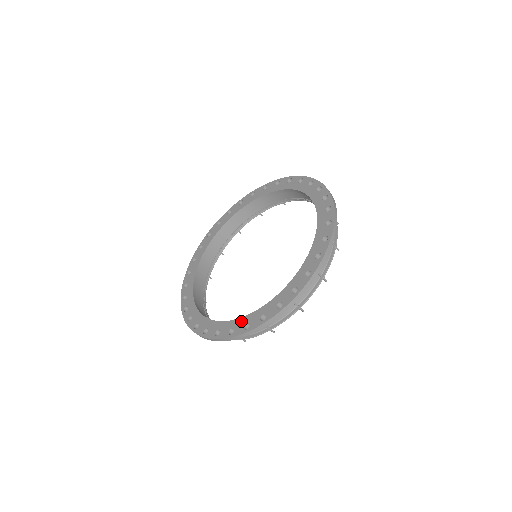
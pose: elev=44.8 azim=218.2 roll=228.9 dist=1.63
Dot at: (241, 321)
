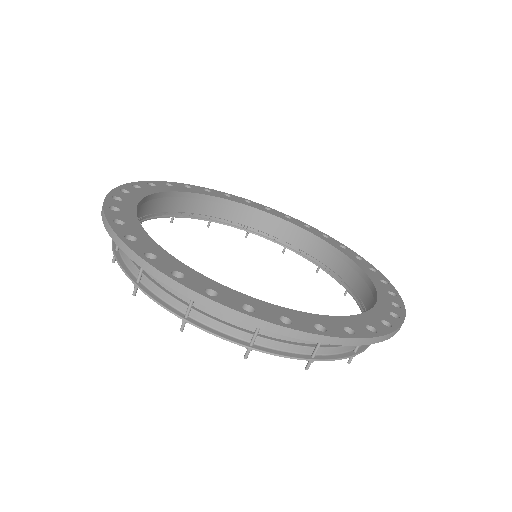
Dot at: (302, 315)
